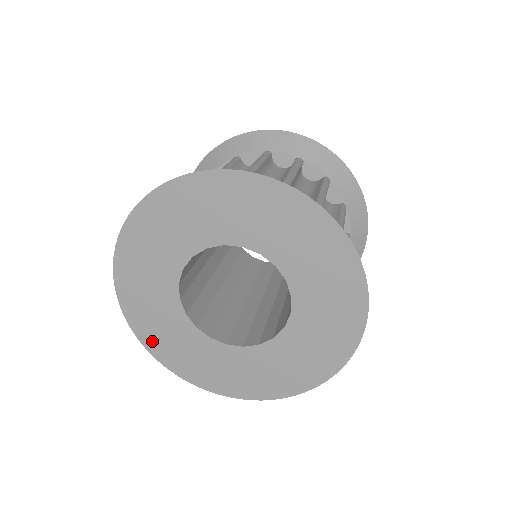
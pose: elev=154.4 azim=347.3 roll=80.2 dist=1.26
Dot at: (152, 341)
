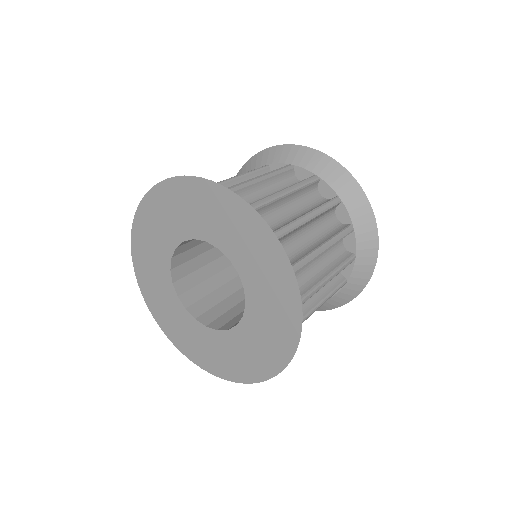
Dot at: (195, 356)
